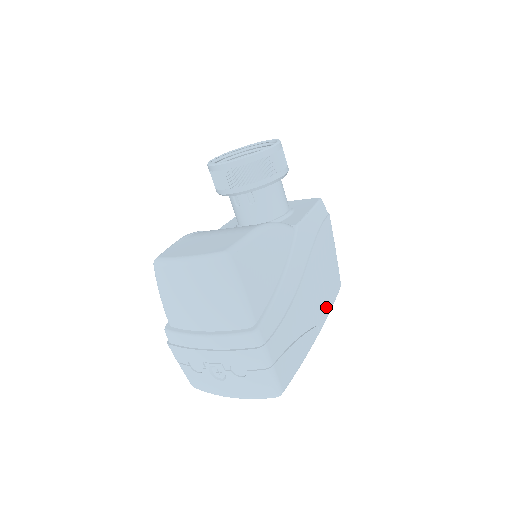
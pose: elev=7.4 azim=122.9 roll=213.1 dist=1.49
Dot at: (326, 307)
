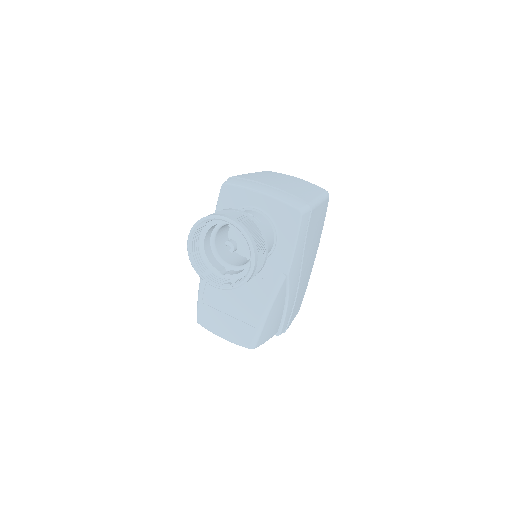
Dot at: (318, 241)
